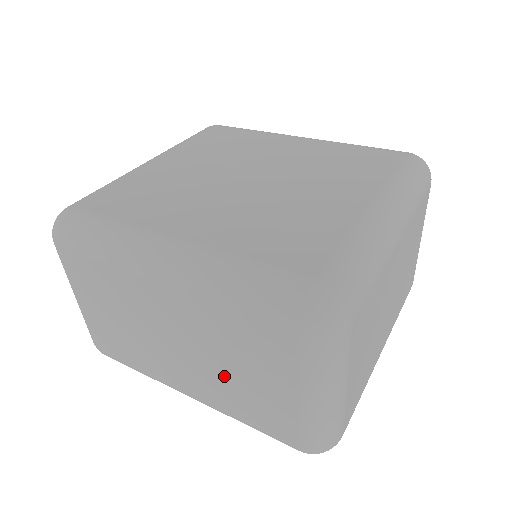
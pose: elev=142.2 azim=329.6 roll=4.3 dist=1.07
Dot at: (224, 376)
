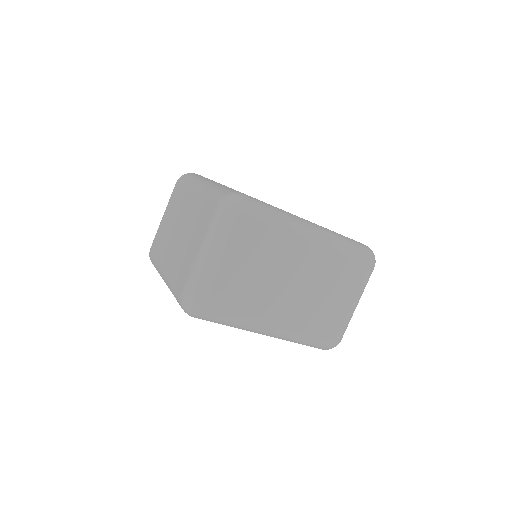
Dot at: (315, 301)
